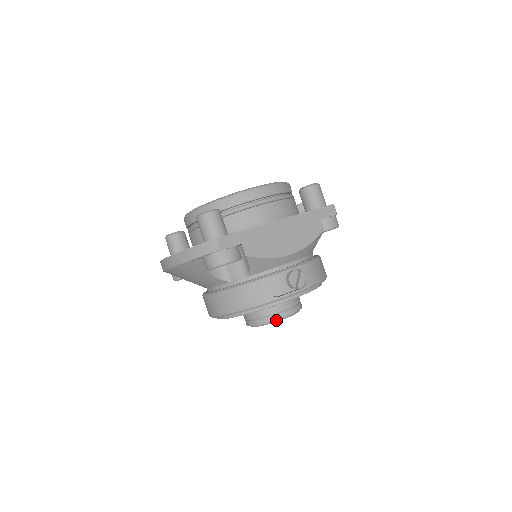
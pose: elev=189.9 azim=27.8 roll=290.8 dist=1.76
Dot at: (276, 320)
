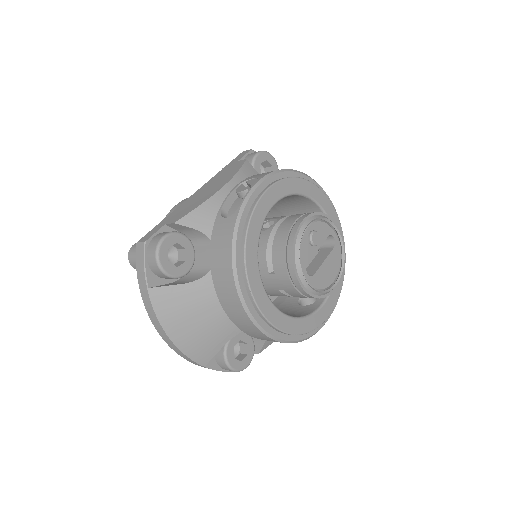
Dot at: (297, 239)
